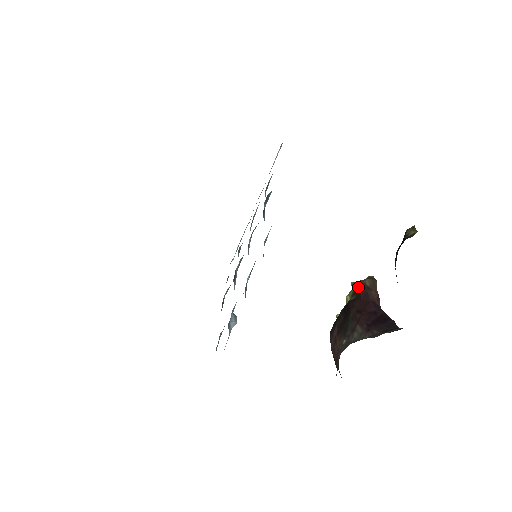
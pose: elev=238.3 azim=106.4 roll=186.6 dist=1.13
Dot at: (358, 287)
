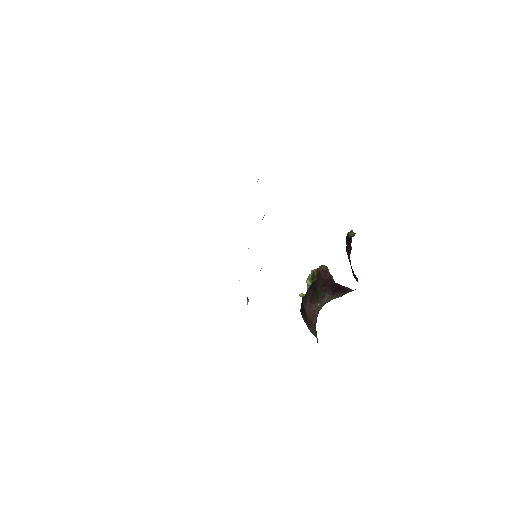
Dot at: (318, 272)
